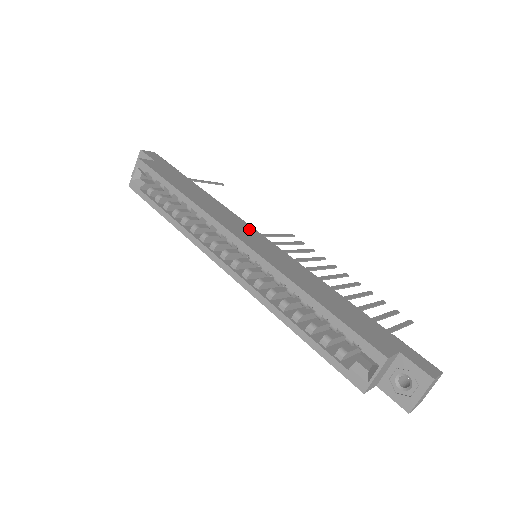
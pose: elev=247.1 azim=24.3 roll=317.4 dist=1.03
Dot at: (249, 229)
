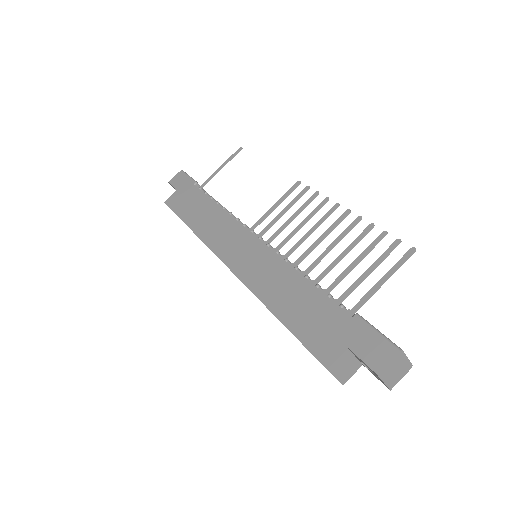
Dot at: (240, 235)
